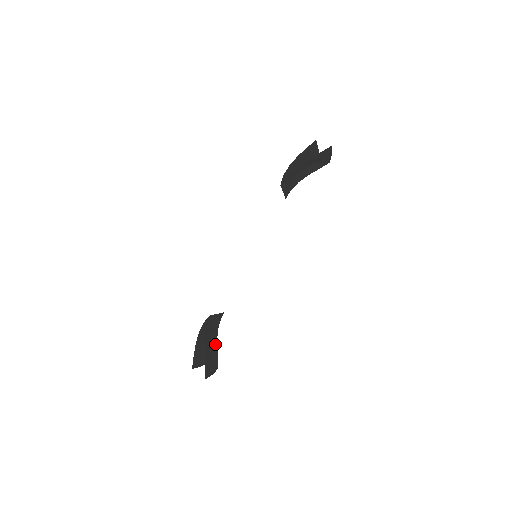
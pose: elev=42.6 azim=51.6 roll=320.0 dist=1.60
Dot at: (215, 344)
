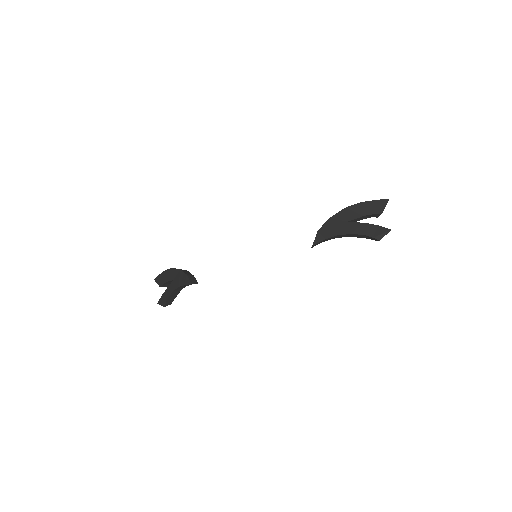
Dot at: (179, 291)
